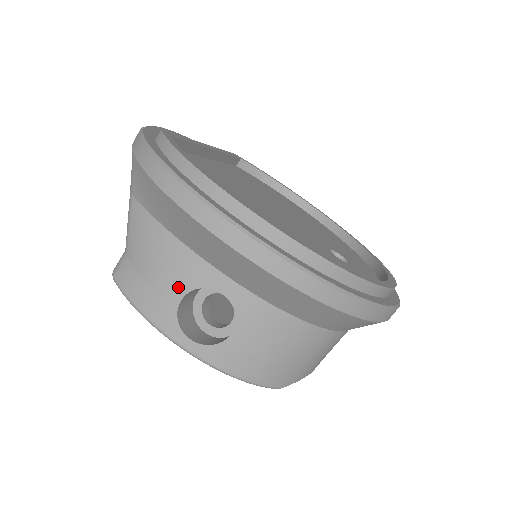
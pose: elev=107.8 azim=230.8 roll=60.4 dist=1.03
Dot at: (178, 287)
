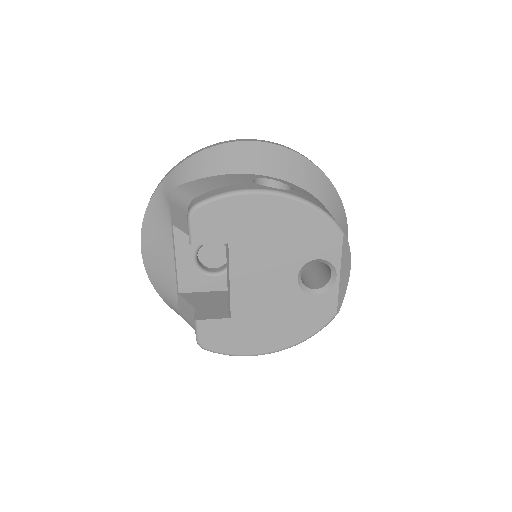
Dot at: (246, 180)
